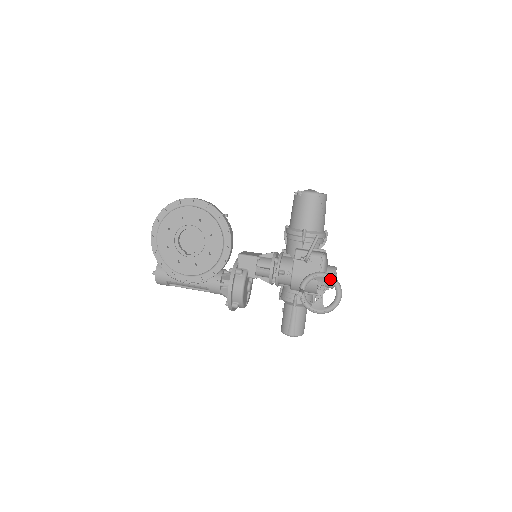
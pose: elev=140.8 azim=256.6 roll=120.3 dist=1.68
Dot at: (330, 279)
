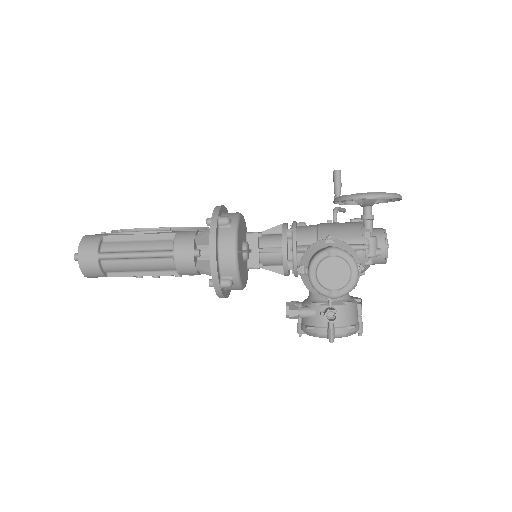
Dot at: occluded
